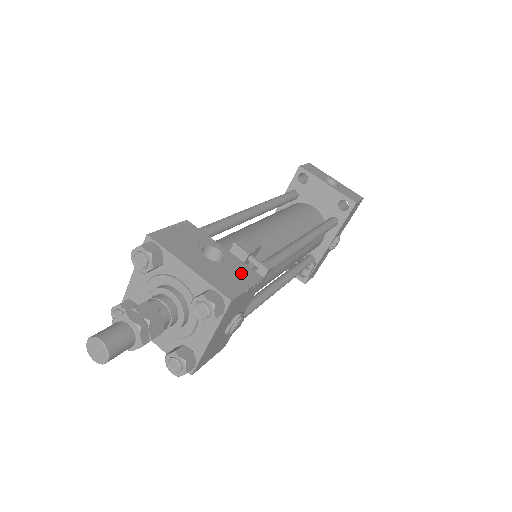
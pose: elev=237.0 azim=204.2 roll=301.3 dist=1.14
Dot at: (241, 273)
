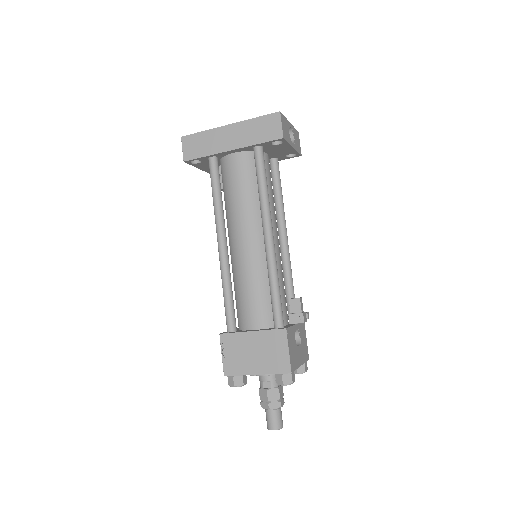
Dot at: (303, 334)
